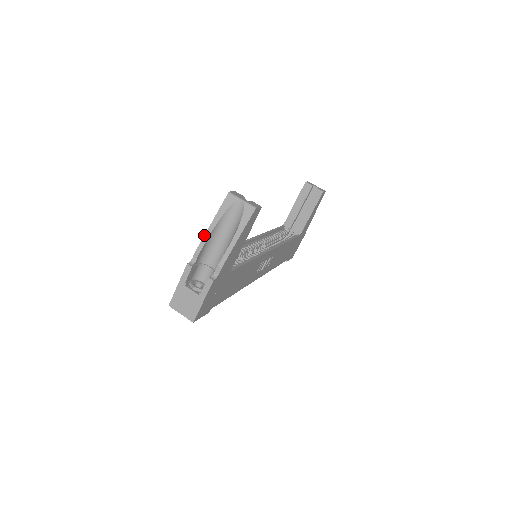
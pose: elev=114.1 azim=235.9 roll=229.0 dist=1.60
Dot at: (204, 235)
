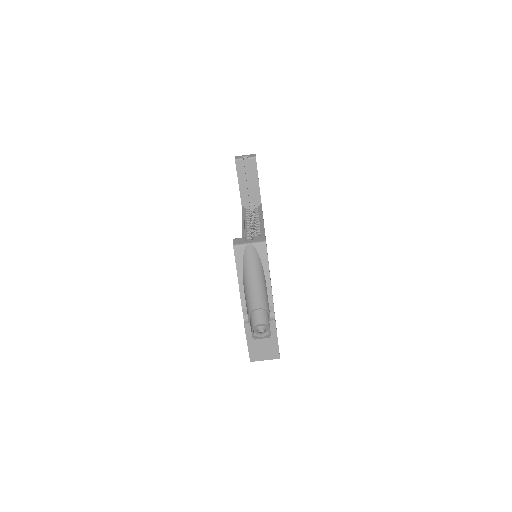
Dot at: occluded
